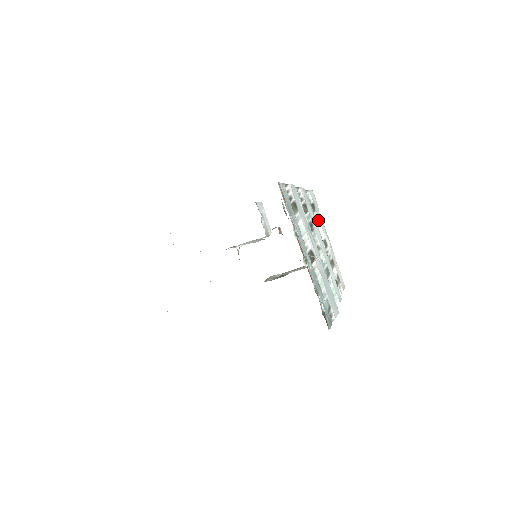
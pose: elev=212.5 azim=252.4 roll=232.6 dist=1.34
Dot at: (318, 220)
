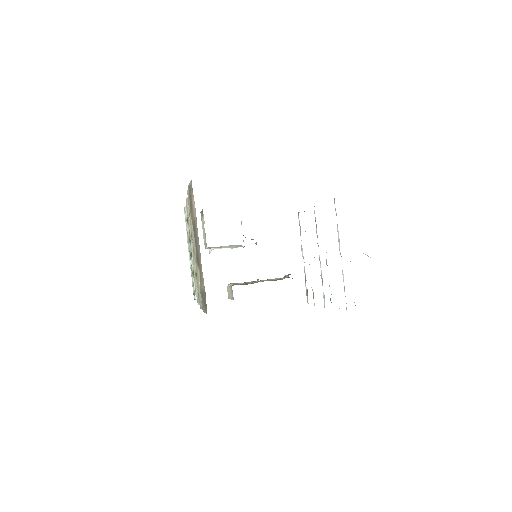
Dot at: (301, 240)
